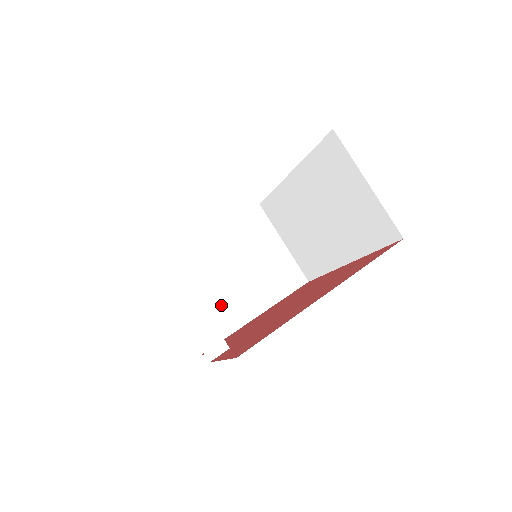
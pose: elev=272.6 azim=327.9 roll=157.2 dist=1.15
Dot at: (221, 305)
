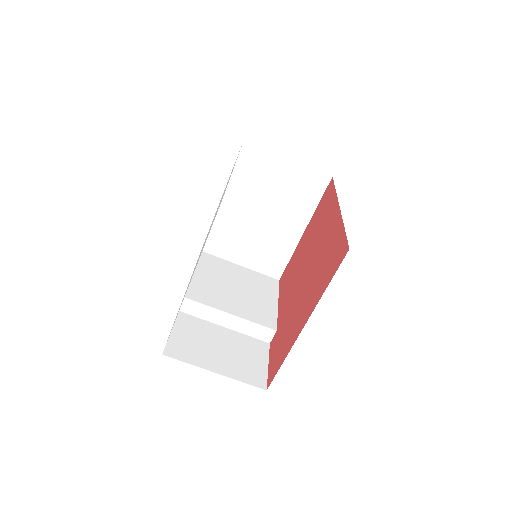
Dot at: (270, 242)
